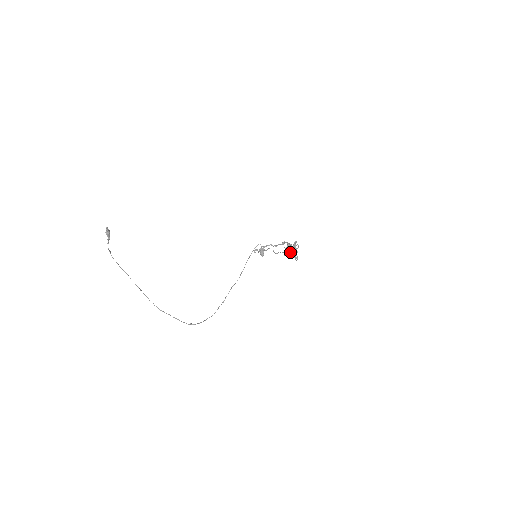
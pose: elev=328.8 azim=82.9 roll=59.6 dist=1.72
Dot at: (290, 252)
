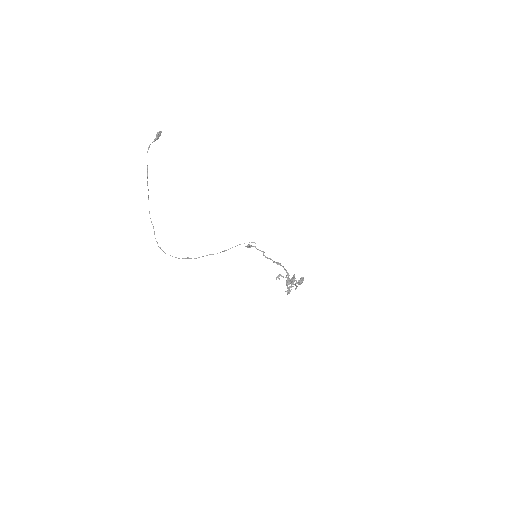
Dot at: occluded
